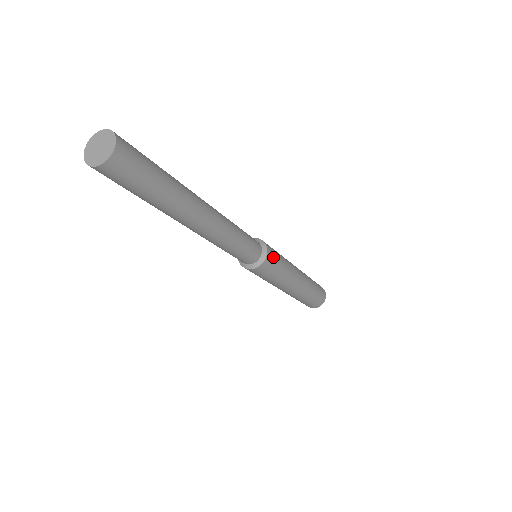
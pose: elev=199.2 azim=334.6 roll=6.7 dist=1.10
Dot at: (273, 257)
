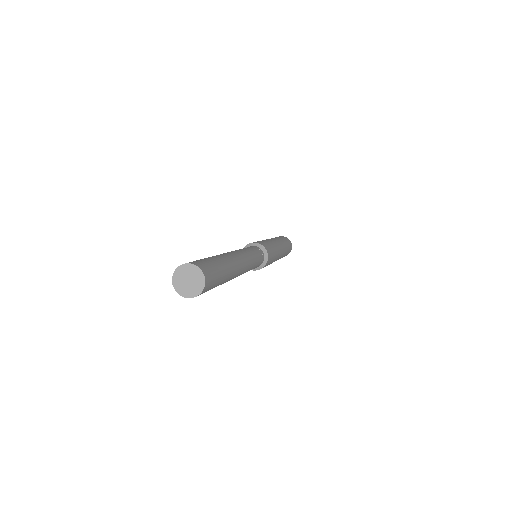
Dot at: (270, 252)
